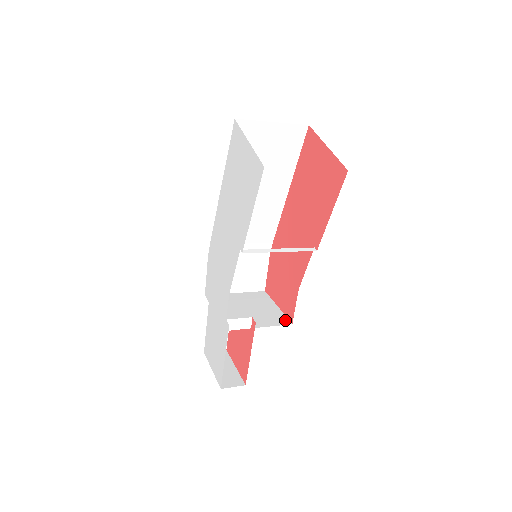
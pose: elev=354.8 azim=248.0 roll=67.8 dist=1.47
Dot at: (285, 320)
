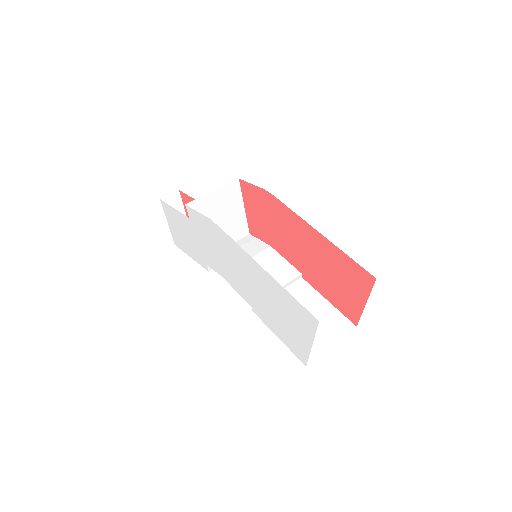
Dot at: (246, 230)
